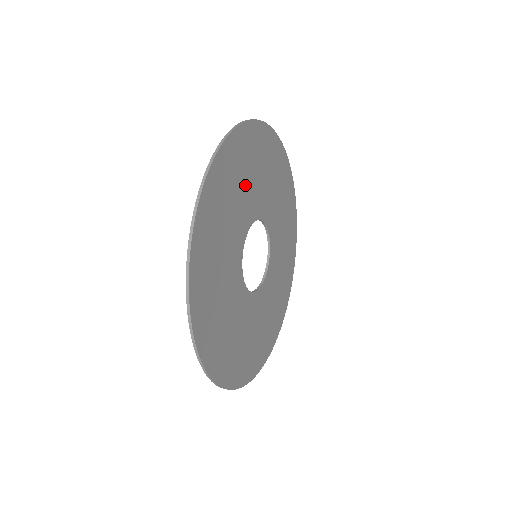
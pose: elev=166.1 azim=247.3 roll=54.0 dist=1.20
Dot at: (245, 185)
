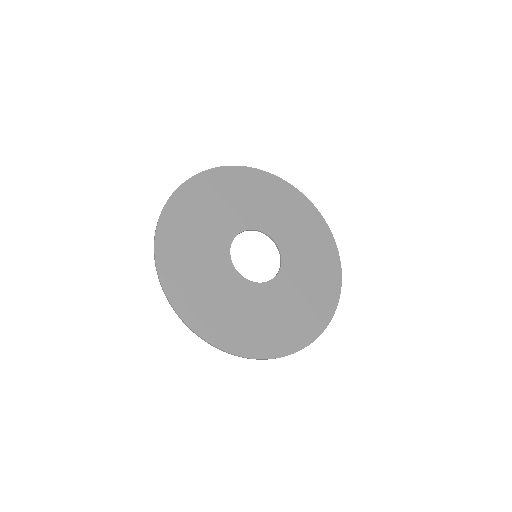
Dot at: (283, 215)
